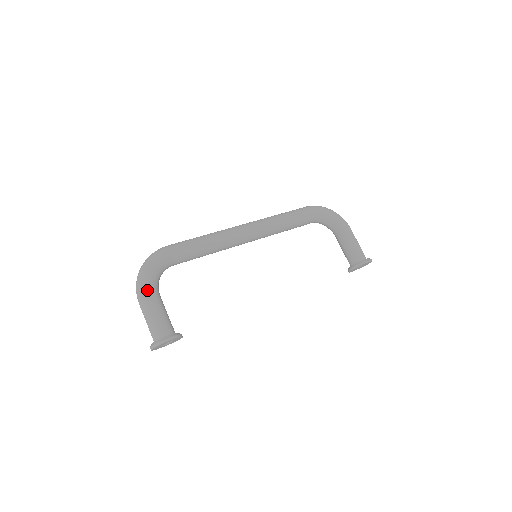
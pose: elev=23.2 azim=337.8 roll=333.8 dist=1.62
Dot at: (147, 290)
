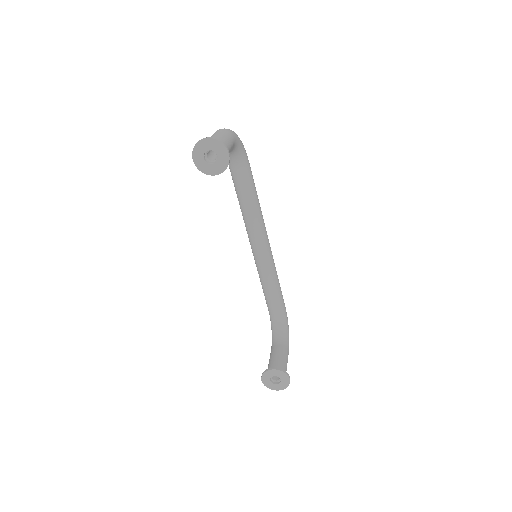
Dot at: (234, 135)
